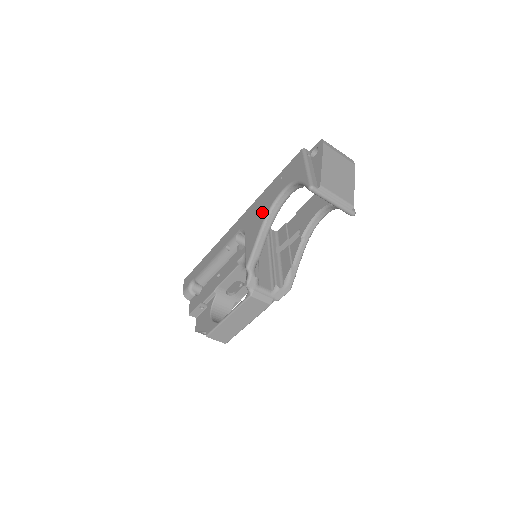
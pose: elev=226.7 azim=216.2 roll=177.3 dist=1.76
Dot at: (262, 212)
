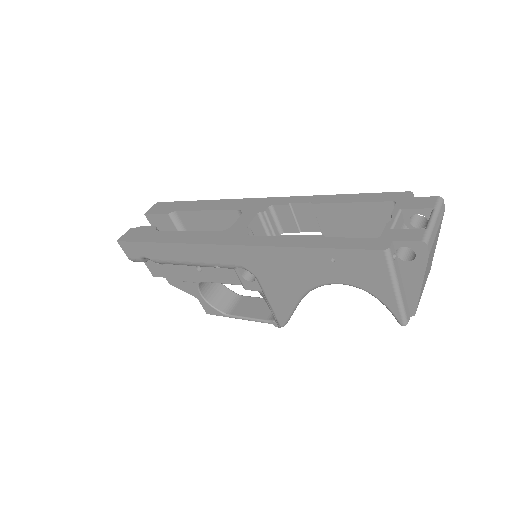
Dot at: (295, 282)
